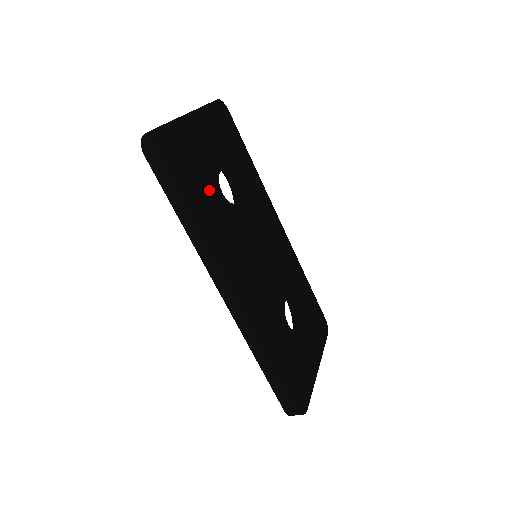
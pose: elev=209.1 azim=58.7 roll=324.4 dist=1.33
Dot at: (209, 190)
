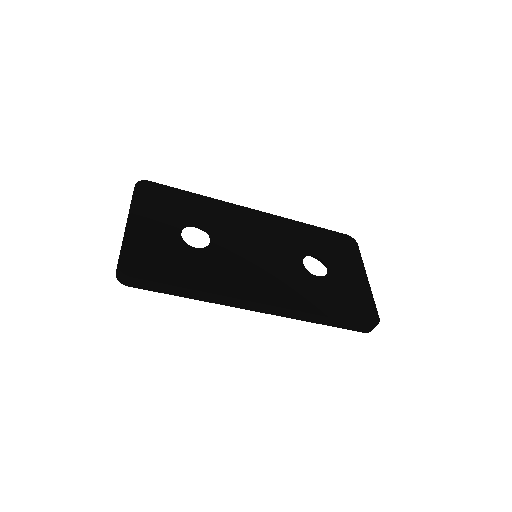
Dot at: (185, 258)
